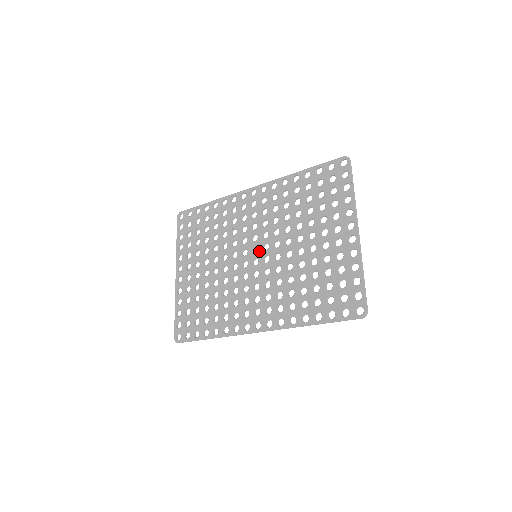
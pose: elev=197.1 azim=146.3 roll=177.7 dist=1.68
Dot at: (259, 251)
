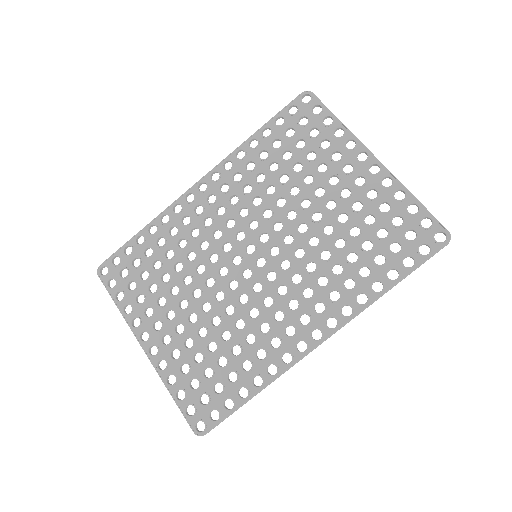
Dot at: (258, 247)
